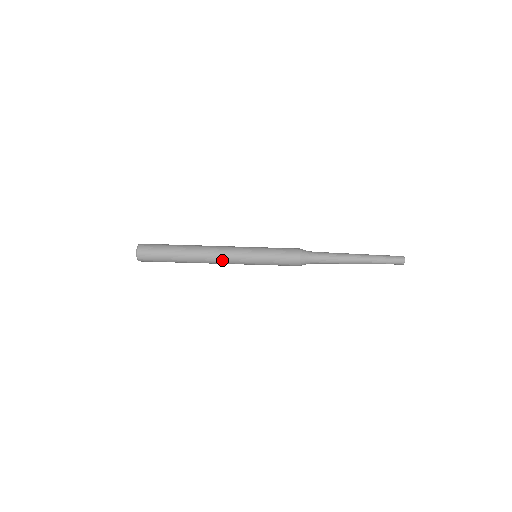
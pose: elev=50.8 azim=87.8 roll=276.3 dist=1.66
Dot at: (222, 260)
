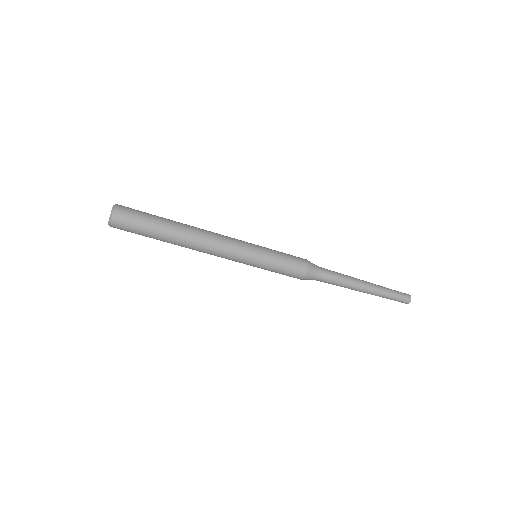
Dot at: (218, 249)
